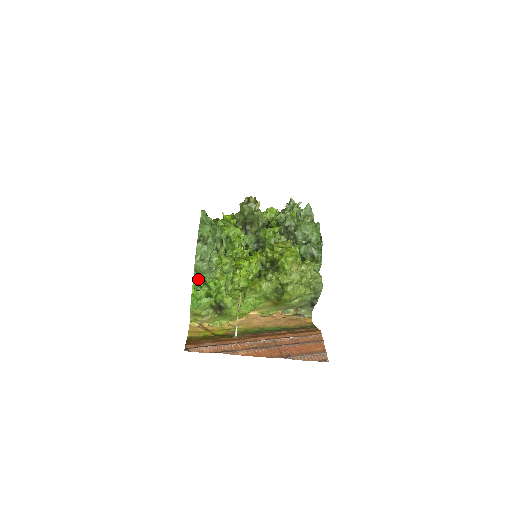
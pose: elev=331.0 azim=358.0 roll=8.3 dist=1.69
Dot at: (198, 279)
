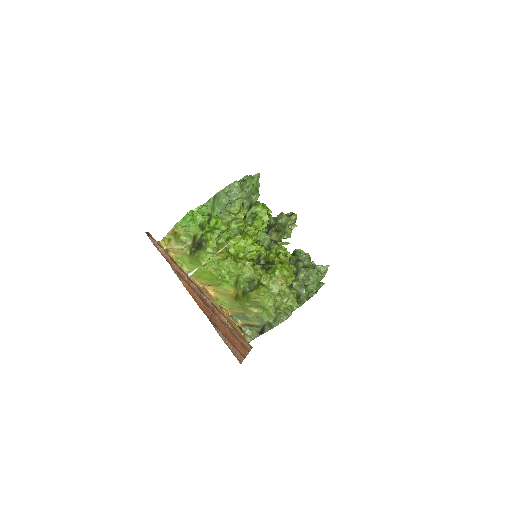
Dot at: (208, 206)
